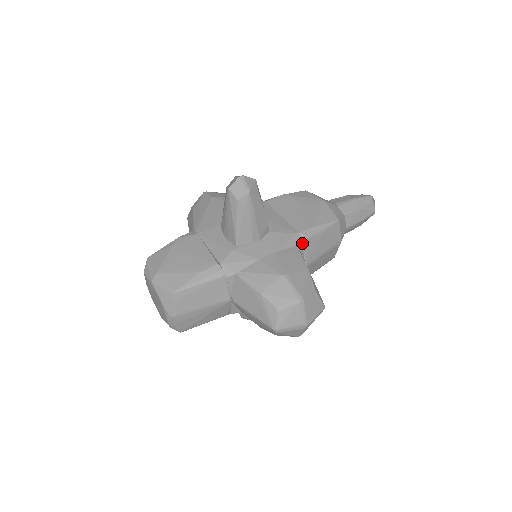
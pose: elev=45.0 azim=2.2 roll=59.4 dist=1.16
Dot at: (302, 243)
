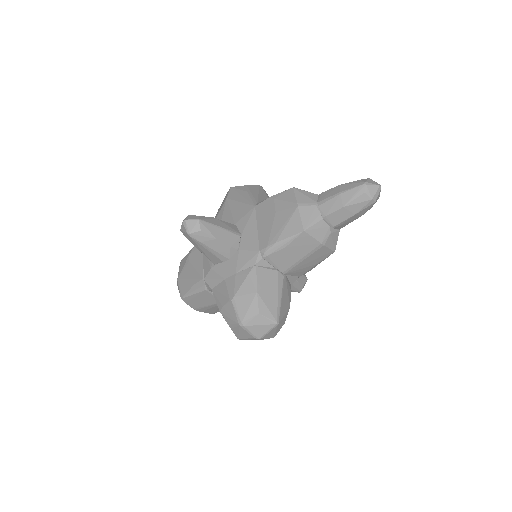
Dot at: (264, 260)
